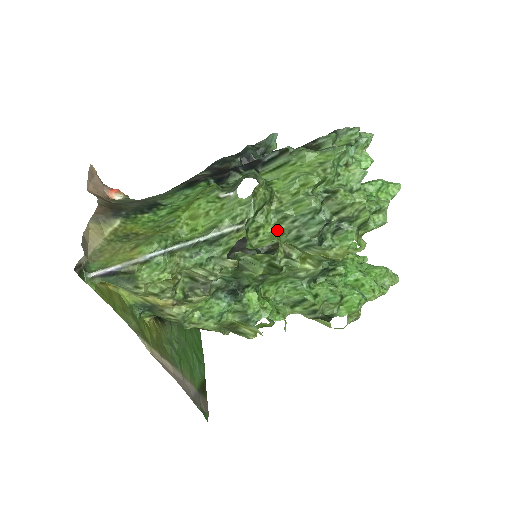
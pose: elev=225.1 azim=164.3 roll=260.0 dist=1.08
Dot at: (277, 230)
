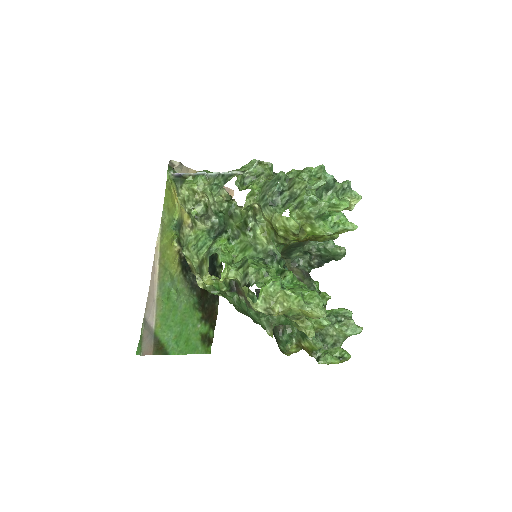
Dot at: (258, 190)
